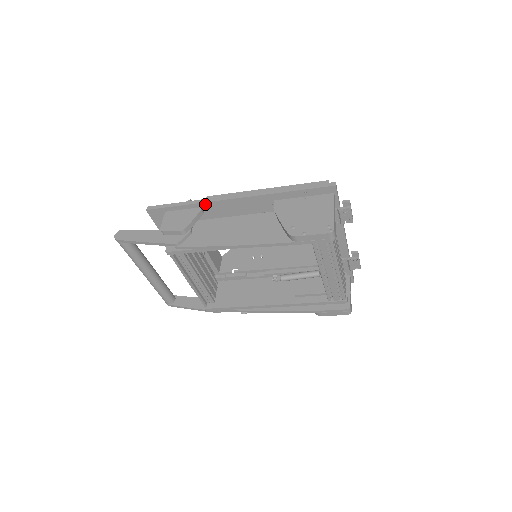
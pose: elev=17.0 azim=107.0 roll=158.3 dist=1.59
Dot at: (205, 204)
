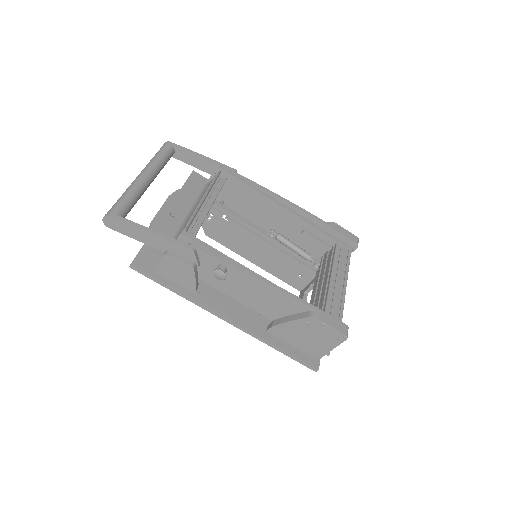
Dot at: occluded
